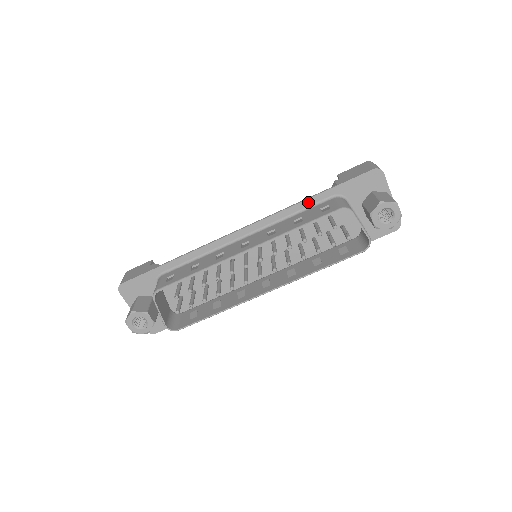
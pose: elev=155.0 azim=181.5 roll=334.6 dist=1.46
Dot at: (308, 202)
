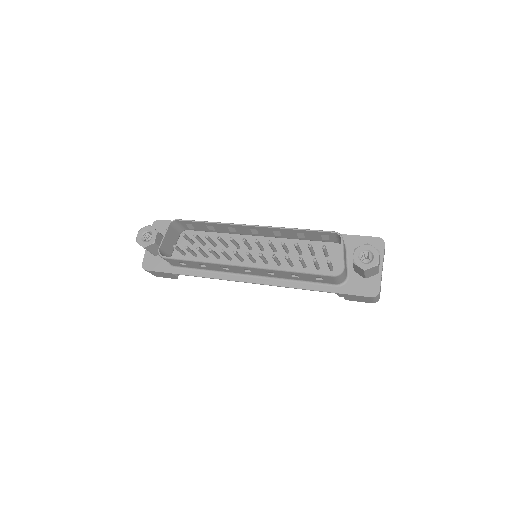
Dot at: occluded
